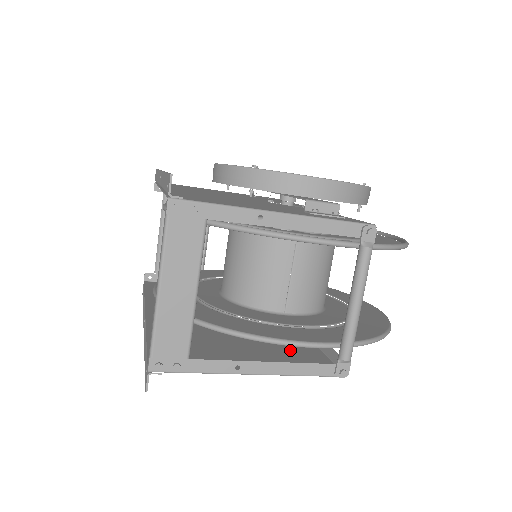
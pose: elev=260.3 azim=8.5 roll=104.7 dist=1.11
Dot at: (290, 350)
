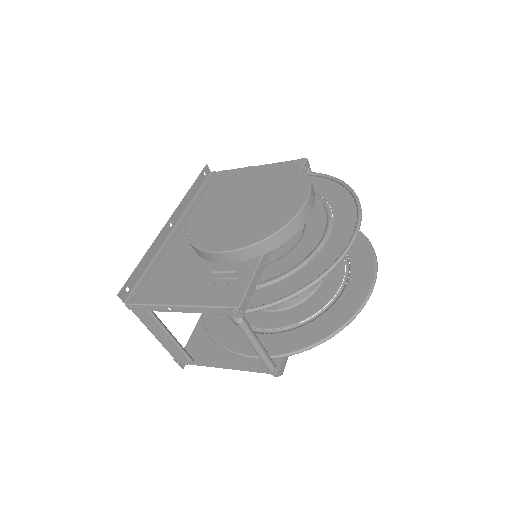
Dot at: occluded
